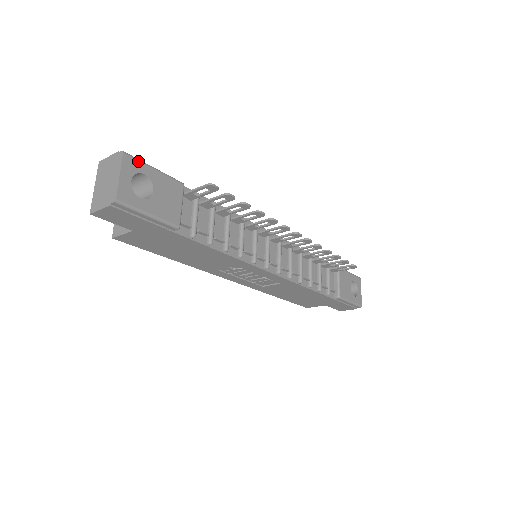
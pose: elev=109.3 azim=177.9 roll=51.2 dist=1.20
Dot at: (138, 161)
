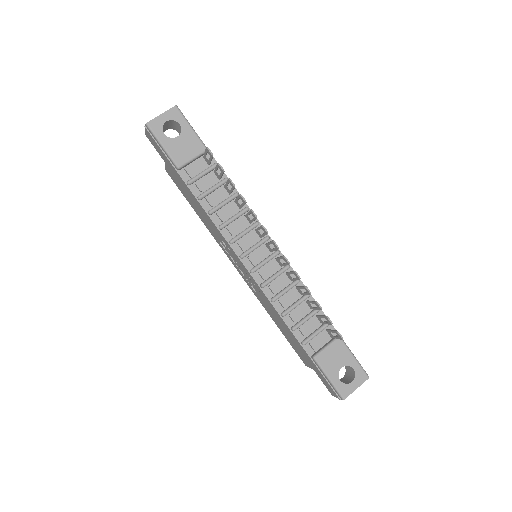
Dot at: (182, 116)
